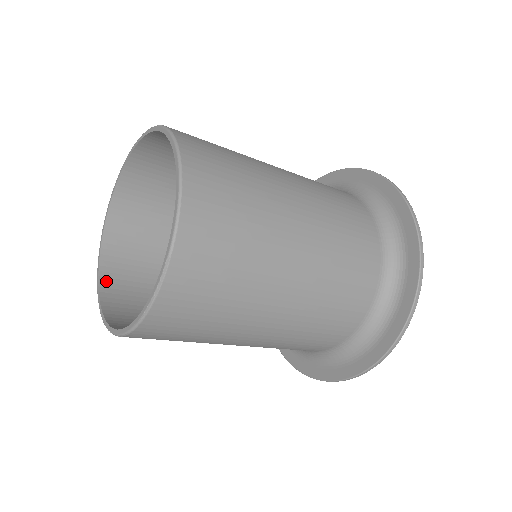
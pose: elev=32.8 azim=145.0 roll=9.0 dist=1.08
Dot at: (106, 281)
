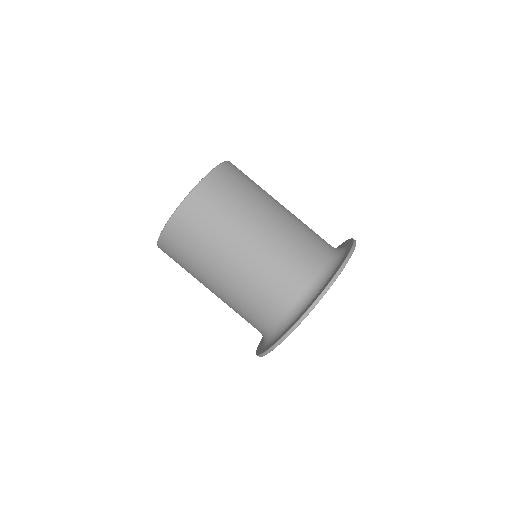
Dot at: occluded
